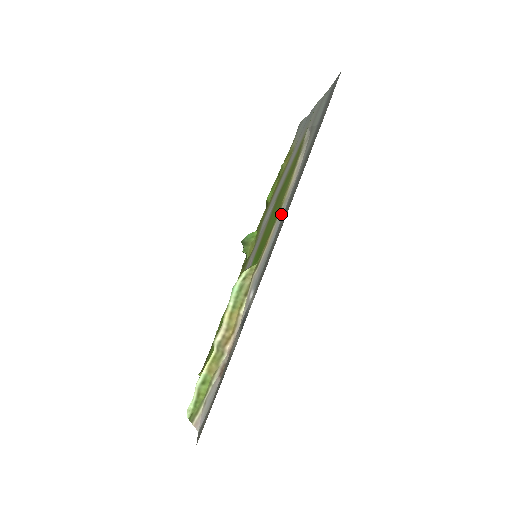
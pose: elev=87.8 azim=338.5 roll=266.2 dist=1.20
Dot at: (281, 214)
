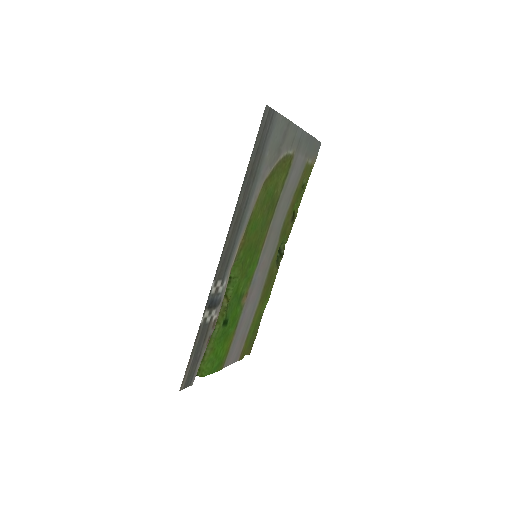
Dot at: (247, 220)
